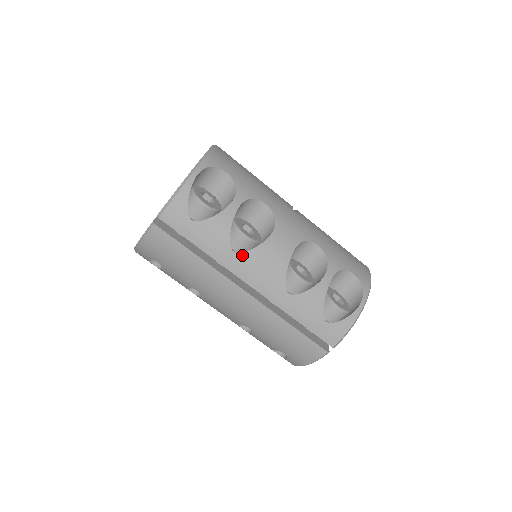
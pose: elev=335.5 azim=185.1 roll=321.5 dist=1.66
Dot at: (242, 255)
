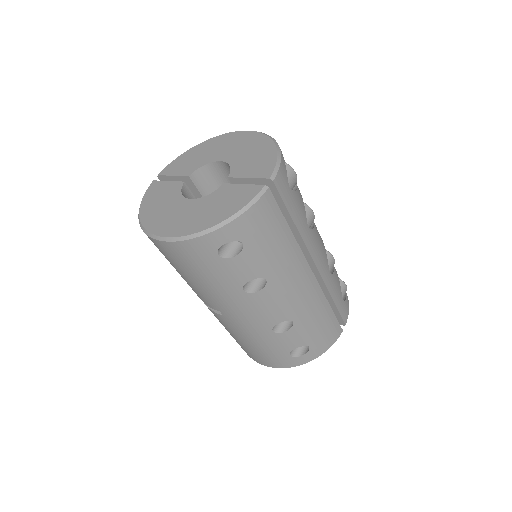
Dot at: (312, 232)
